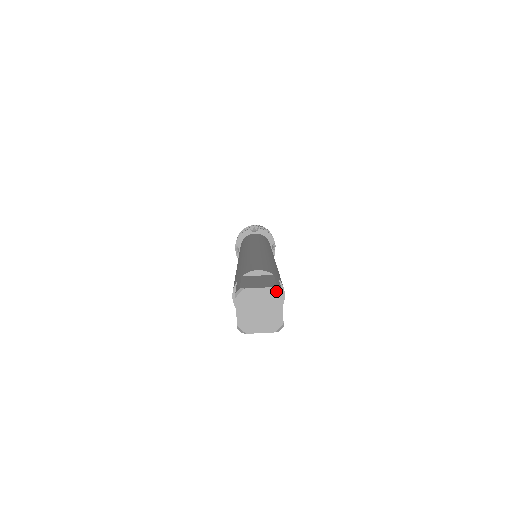
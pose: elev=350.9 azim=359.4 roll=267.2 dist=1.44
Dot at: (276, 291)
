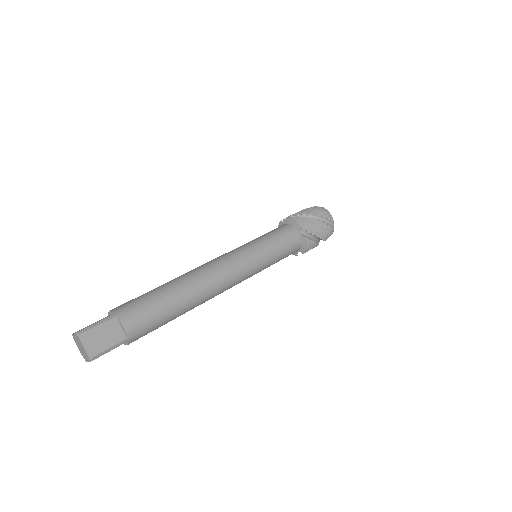
Dot at: (89, 358)
